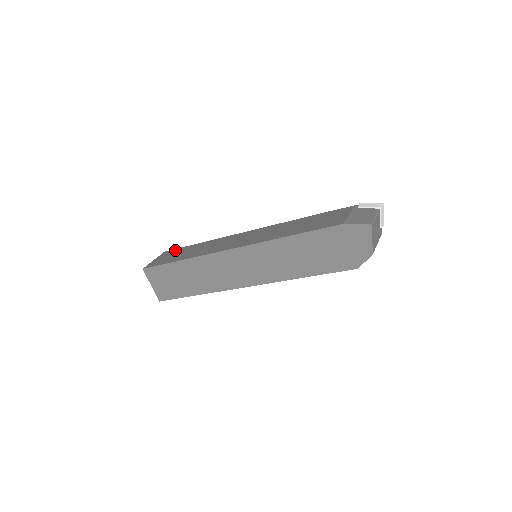
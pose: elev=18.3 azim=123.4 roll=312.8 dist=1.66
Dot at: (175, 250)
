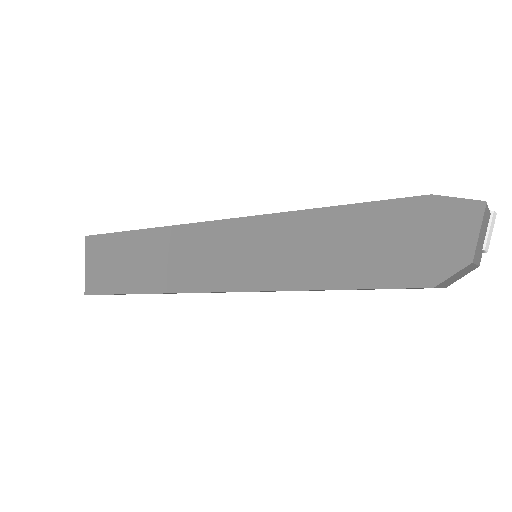
Dot at: occluded
